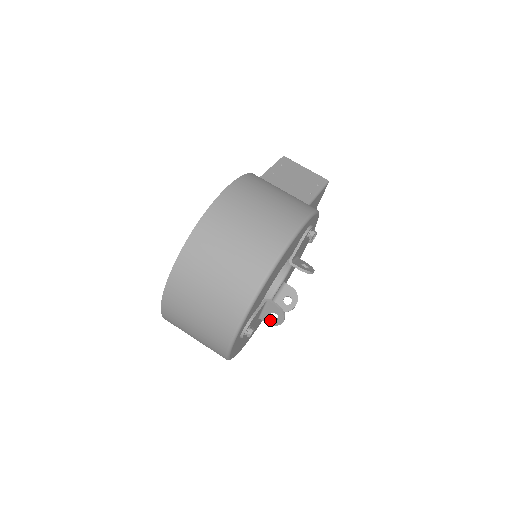
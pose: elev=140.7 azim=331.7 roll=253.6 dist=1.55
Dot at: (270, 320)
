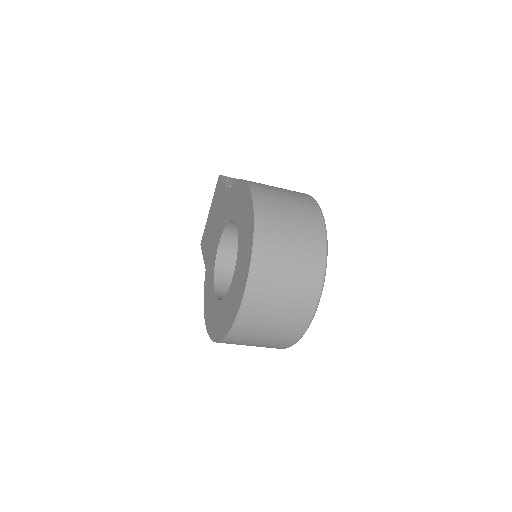
Dot at: occluded
